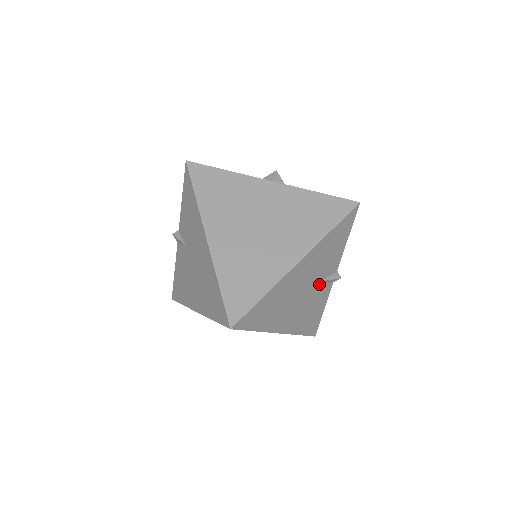
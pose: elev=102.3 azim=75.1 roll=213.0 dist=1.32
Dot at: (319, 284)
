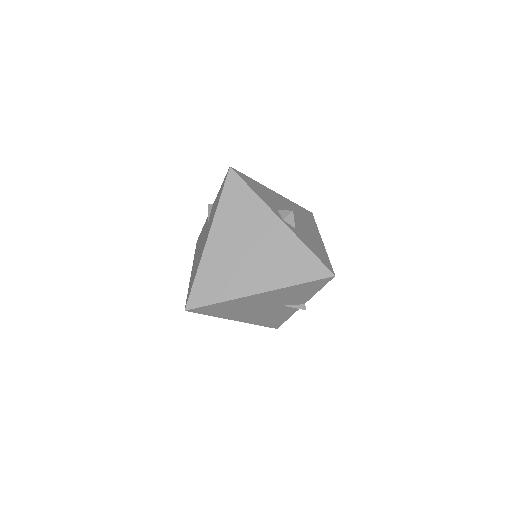
Dot at: (282, 306)
